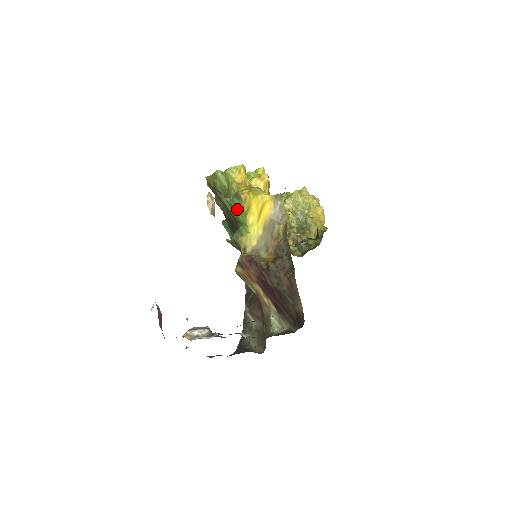
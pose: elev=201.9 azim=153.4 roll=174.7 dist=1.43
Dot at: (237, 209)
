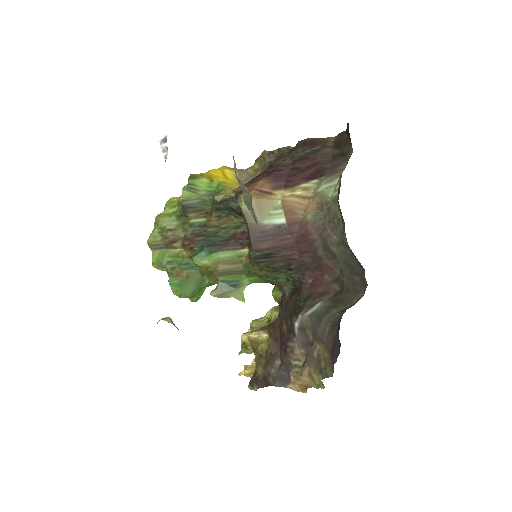
Dot at: (200, 186)
